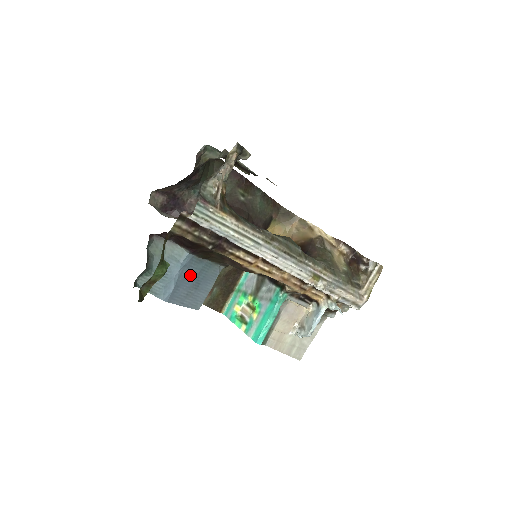
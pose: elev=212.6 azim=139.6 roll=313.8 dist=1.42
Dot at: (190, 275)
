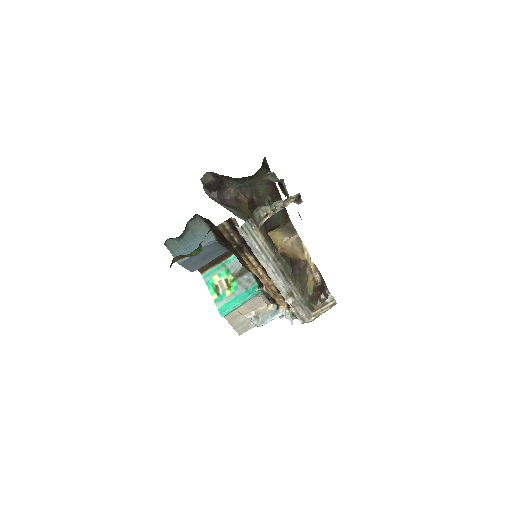
Dot at: (205, 252)
